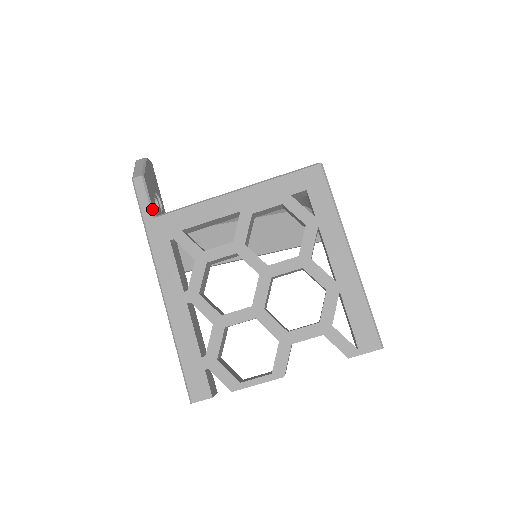
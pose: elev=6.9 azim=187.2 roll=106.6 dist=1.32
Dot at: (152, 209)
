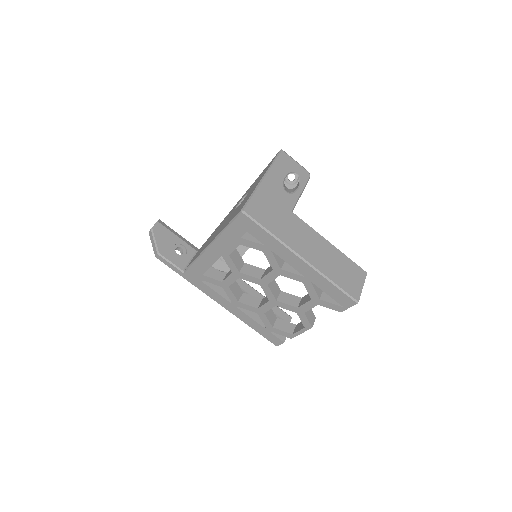
Dot at: (179, 268)
